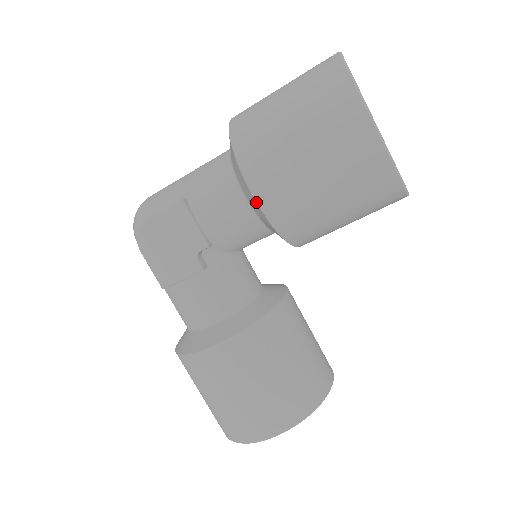
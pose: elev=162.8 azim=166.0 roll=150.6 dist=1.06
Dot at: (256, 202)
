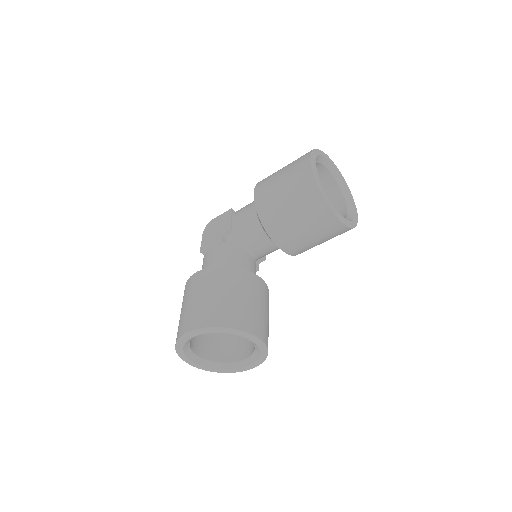
Dot at: (254, 197)
